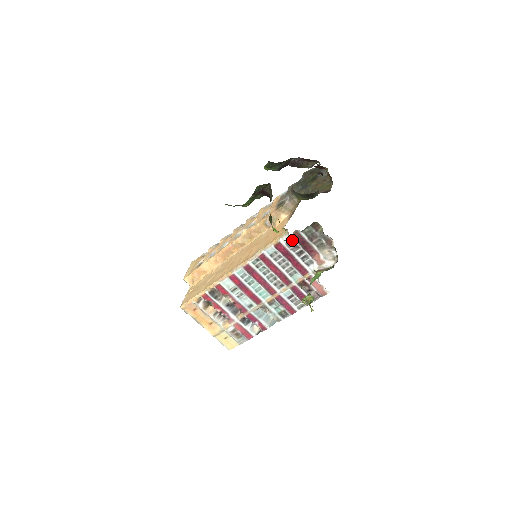
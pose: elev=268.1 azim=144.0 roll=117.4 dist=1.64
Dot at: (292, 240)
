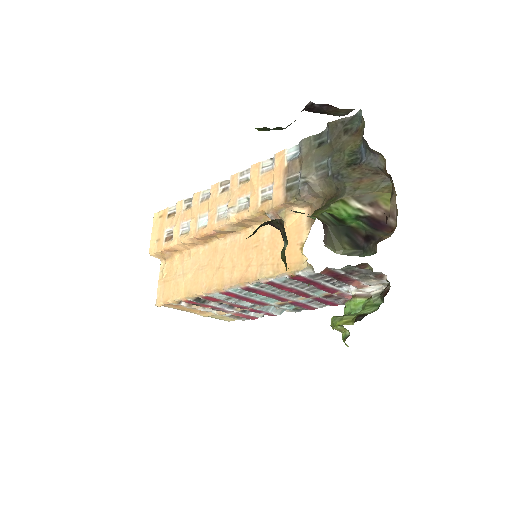
Dot at: (319, 273)
